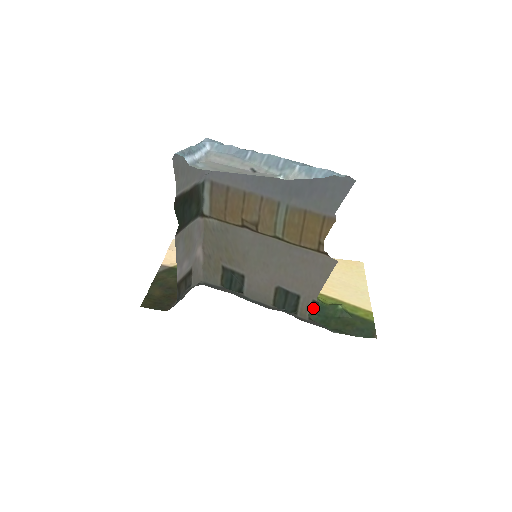
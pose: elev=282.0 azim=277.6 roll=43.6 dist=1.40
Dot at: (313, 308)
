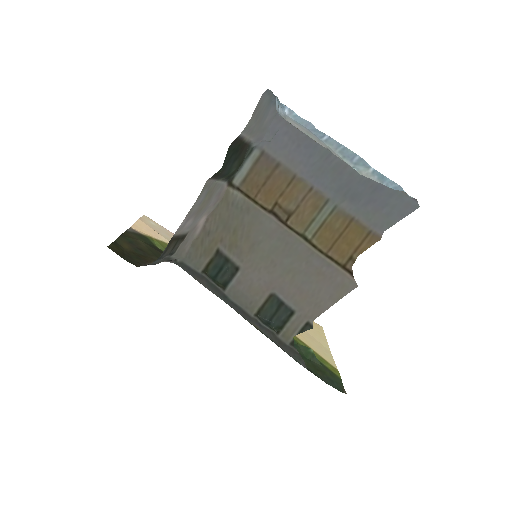
Dot at: (303, 331)
